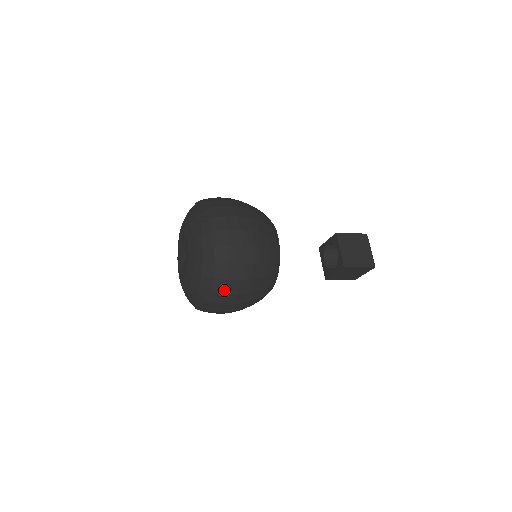
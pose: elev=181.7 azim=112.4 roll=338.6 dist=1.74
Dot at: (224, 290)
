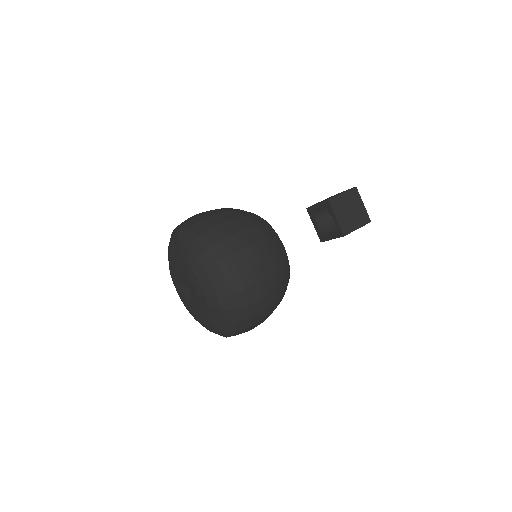
Dot at: (248, 325)
